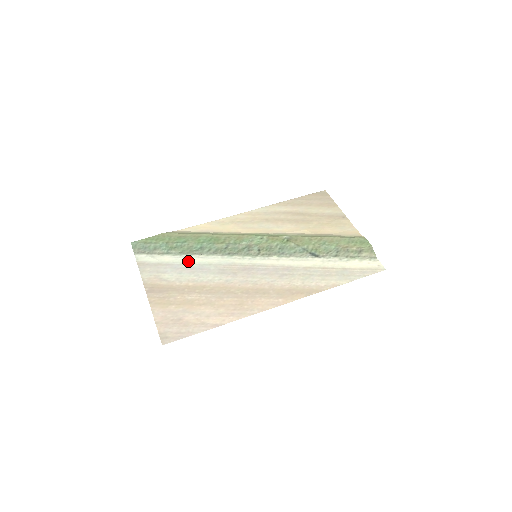
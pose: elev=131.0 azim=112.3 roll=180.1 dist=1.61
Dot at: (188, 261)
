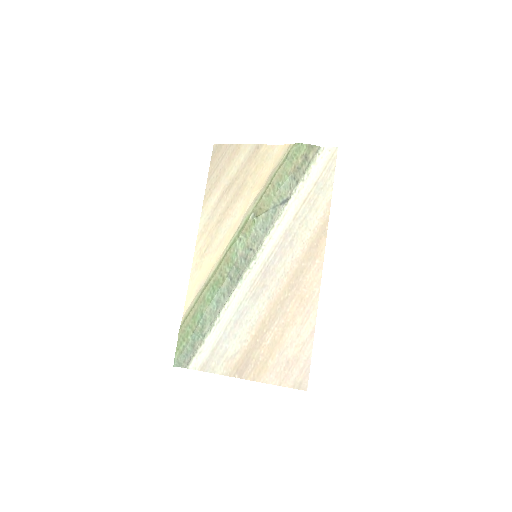
Dot at: (225, 322)
